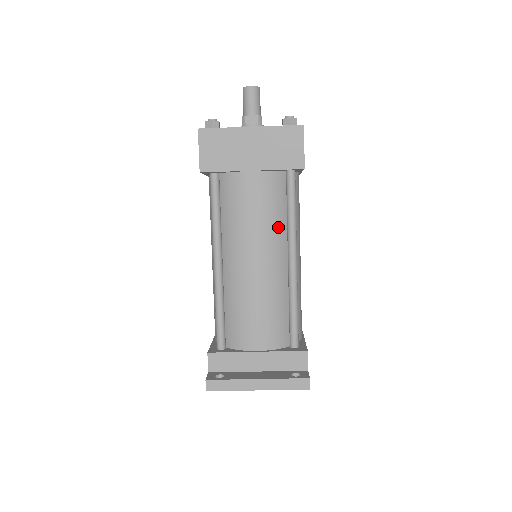
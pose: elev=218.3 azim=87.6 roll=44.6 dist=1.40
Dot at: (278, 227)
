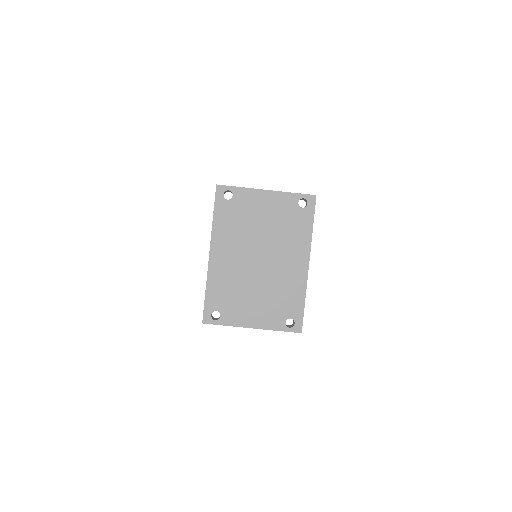
Dot at: occluded
